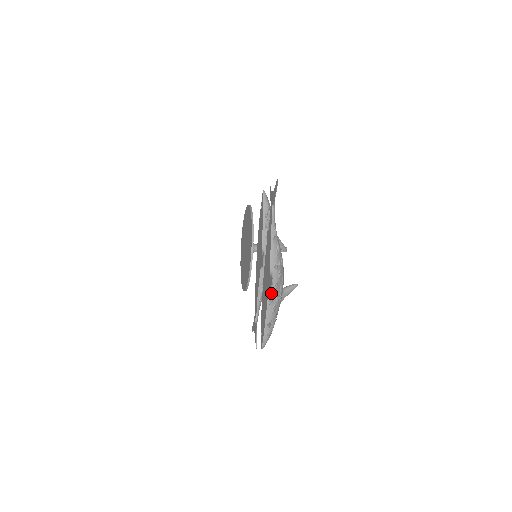
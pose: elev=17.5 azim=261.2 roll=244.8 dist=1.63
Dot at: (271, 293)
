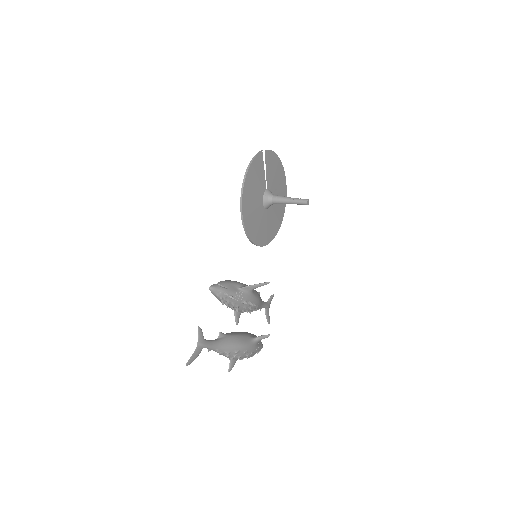
Dot at: occluded
